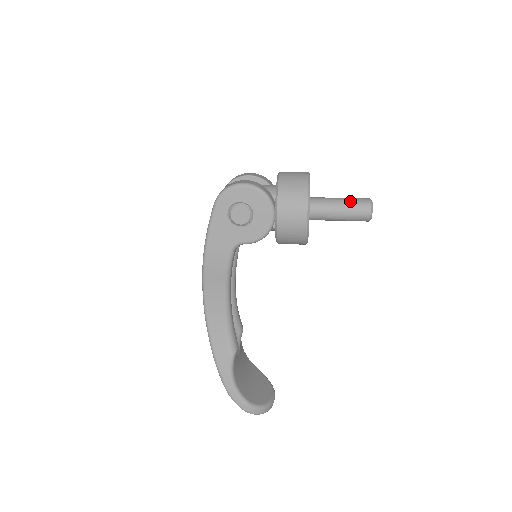
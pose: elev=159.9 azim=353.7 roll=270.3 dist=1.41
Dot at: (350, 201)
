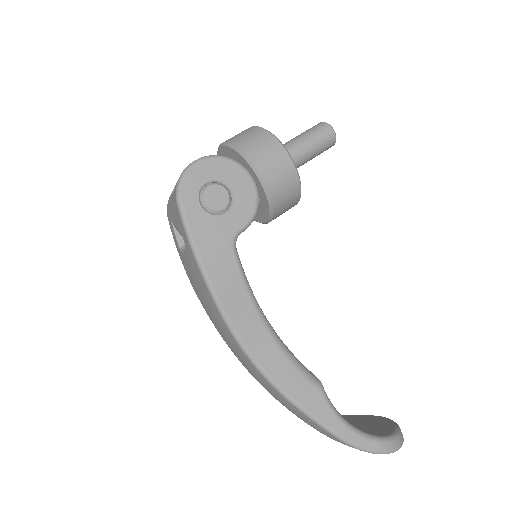
Dot at: (306, 132)
